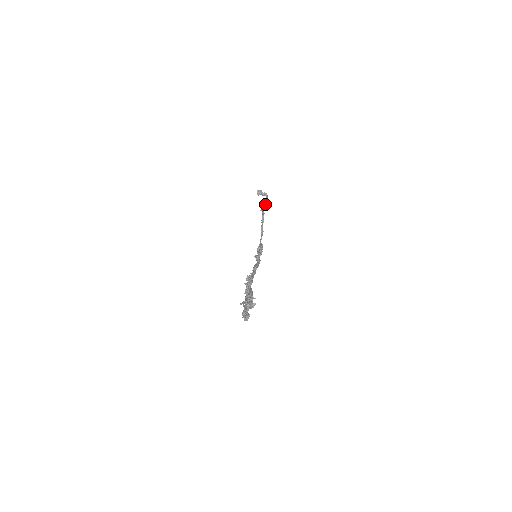
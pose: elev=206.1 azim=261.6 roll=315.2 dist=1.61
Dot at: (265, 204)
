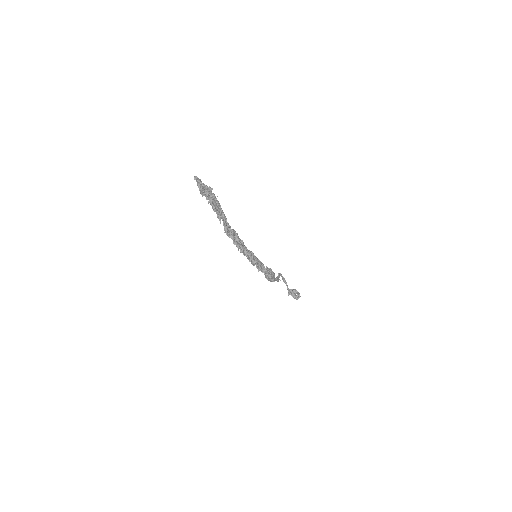
Dot at: (296, 296)
